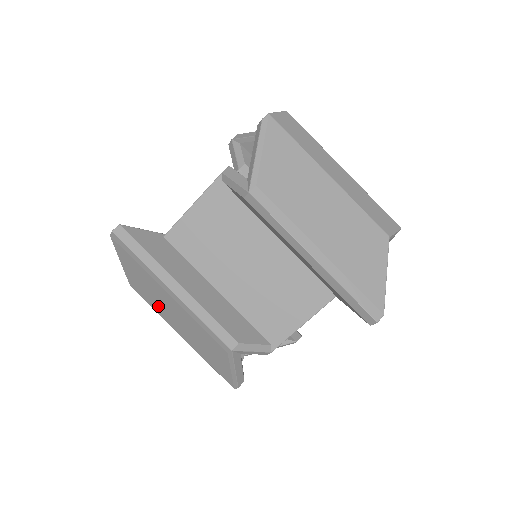
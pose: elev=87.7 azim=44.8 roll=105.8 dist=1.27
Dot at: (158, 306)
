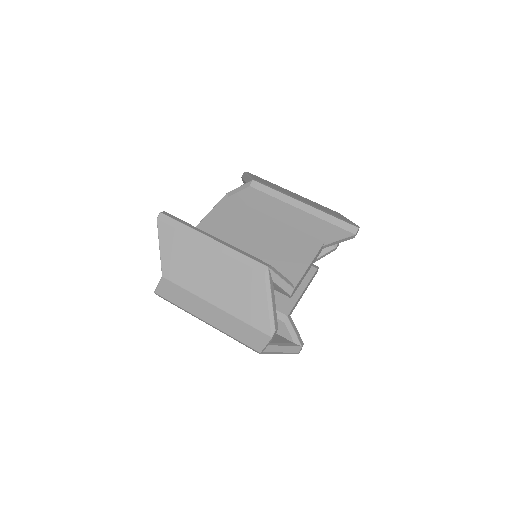
Dot at: (192, 278)
